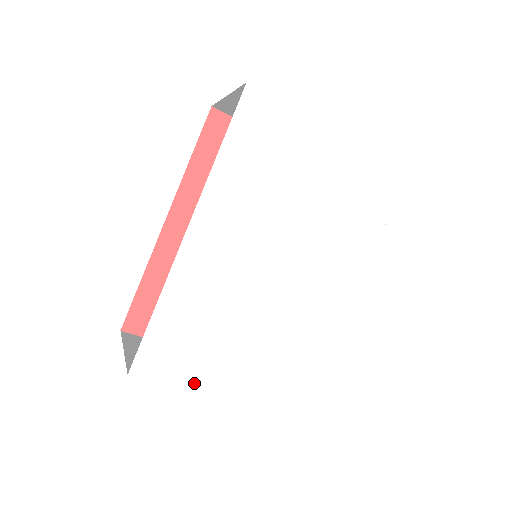
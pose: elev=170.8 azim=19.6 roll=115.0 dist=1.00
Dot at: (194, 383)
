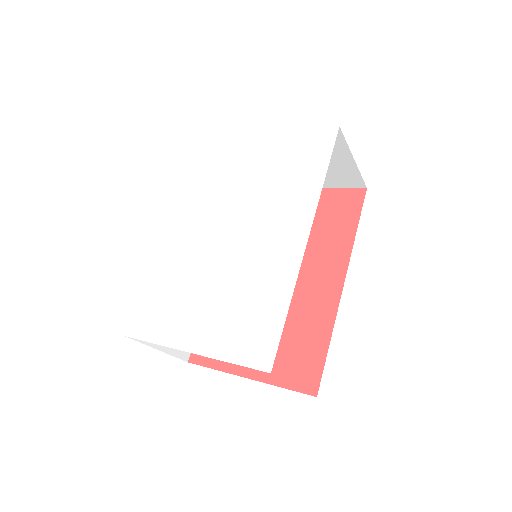
Dot at: (168, 339)
